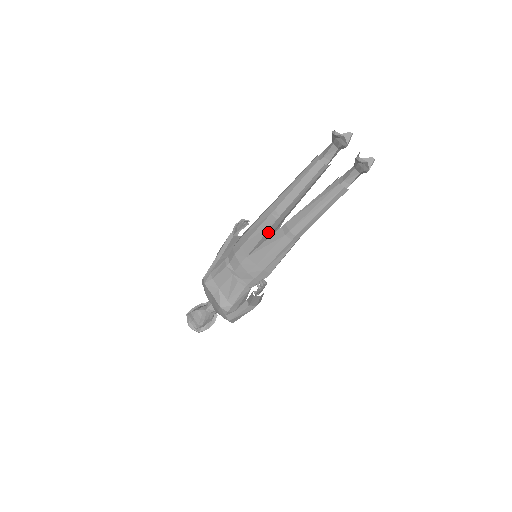
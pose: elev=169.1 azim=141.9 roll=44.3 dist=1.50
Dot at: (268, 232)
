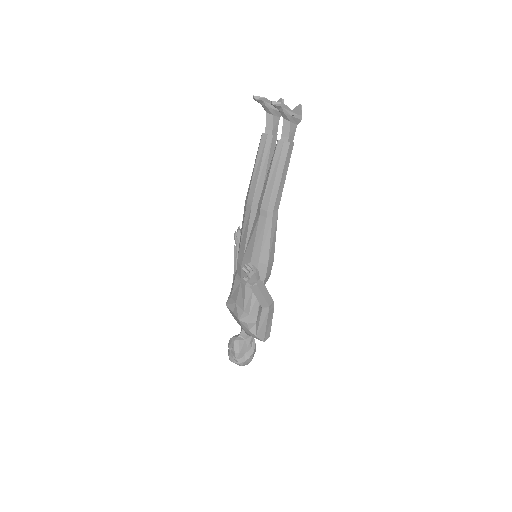
Dot at: (251, 223)
